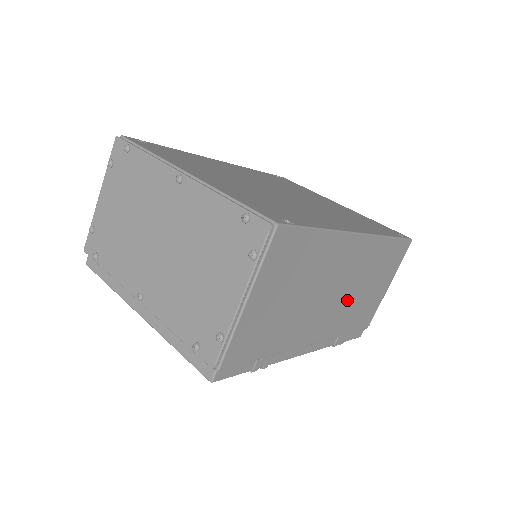
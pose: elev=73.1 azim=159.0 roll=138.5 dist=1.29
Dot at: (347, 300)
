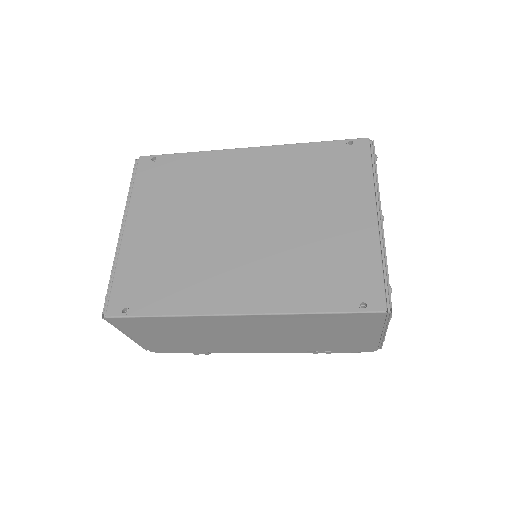
Dot at: (286, 339)
